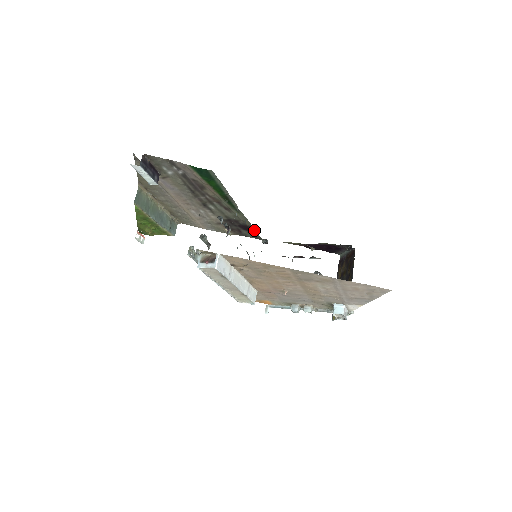
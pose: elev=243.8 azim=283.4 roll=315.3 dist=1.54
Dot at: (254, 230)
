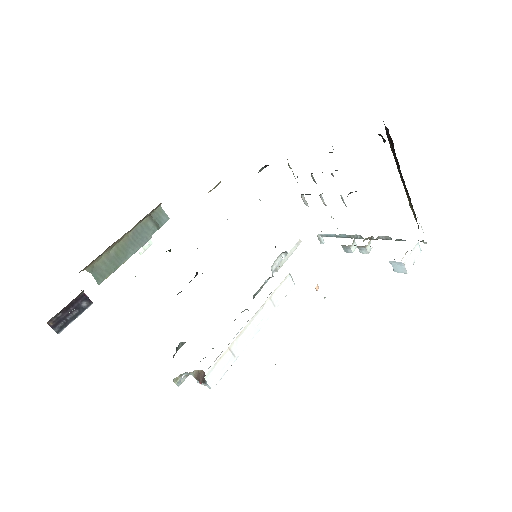
Dot at: occluded
